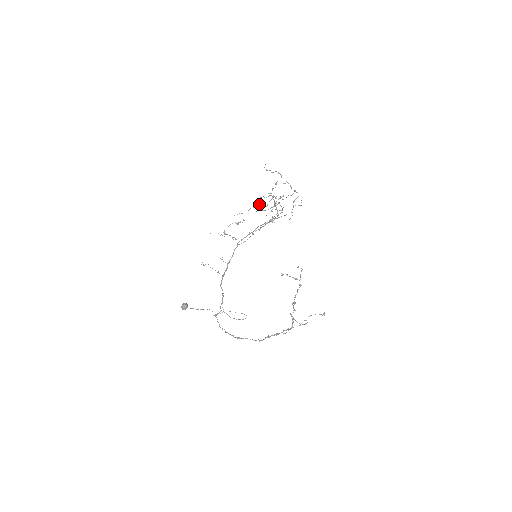
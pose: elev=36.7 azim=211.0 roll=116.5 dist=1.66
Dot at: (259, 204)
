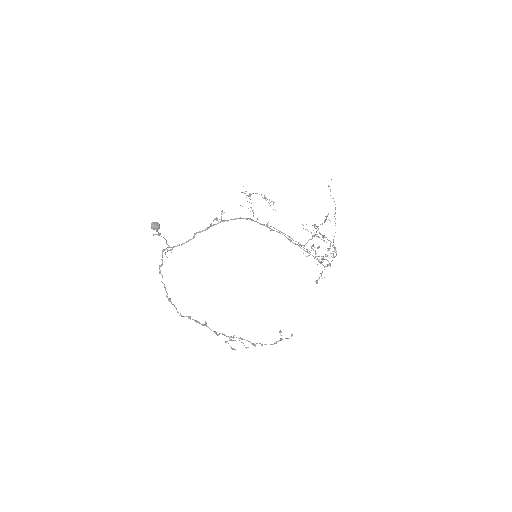
Dot at: occluded
